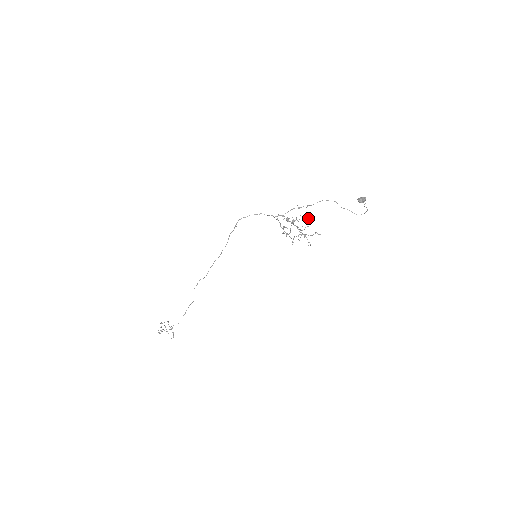
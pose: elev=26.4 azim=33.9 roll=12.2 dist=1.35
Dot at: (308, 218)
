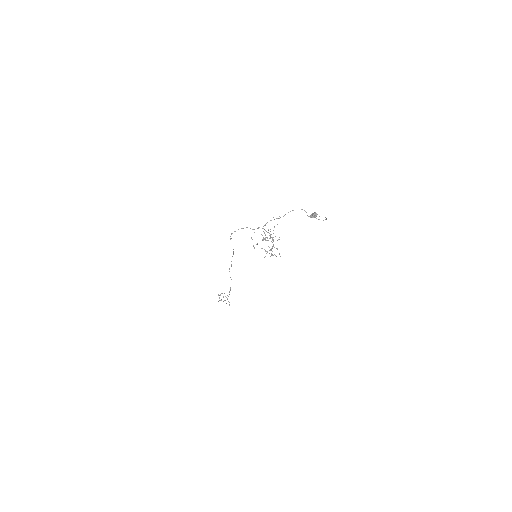
Dot at: (272, 237)
